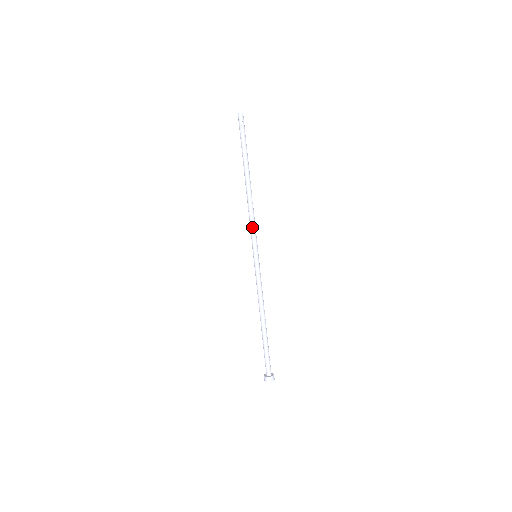
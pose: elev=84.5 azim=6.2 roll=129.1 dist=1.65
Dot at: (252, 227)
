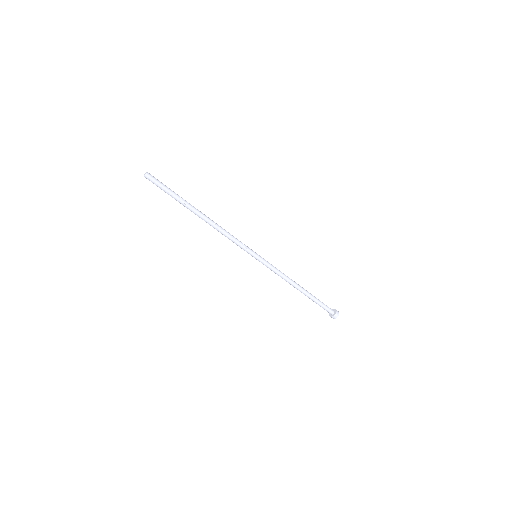
Dot at: occluded
